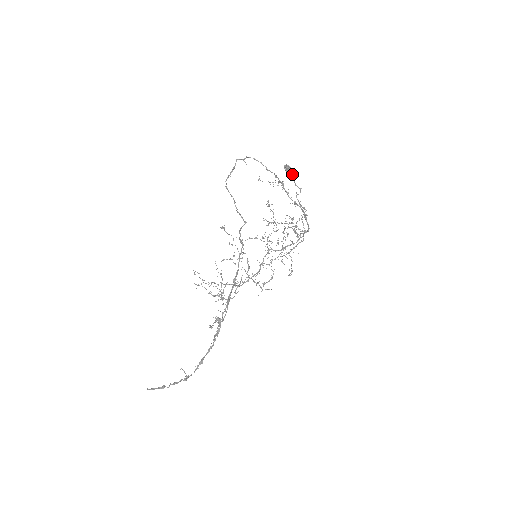
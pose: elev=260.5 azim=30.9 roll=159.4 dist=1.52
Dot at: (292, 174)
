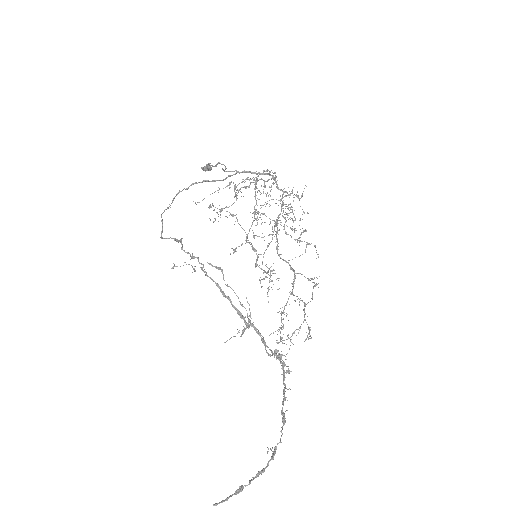
Dot at: (207, 165)
